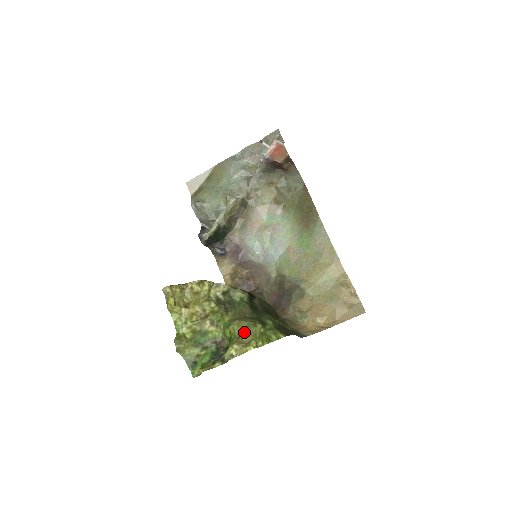
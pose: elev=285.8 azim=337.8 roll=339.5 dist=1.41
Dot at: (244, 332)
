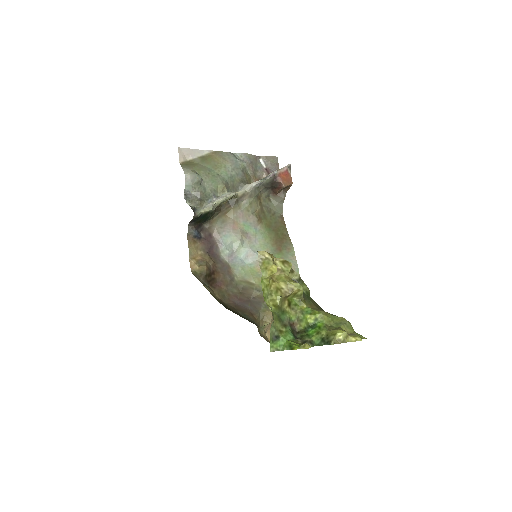
Dot at: (340, 323)
